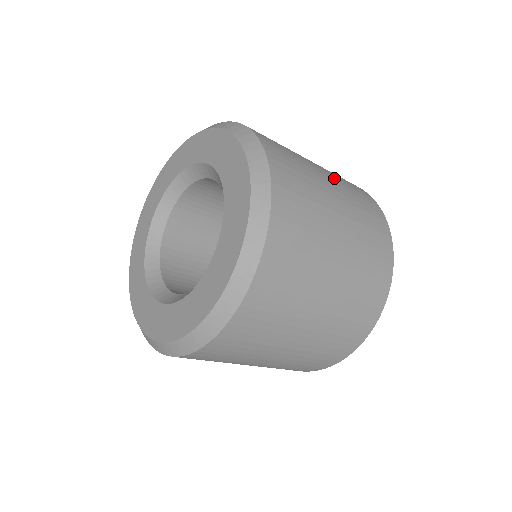
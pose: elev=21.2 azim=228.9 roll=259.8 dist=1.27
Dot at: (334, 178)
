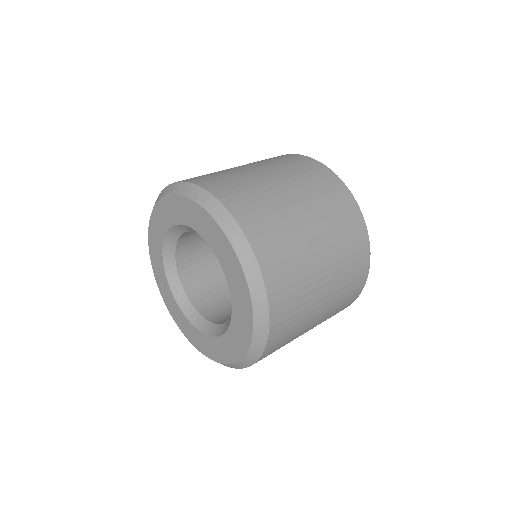
Dot at: (295, 184)
